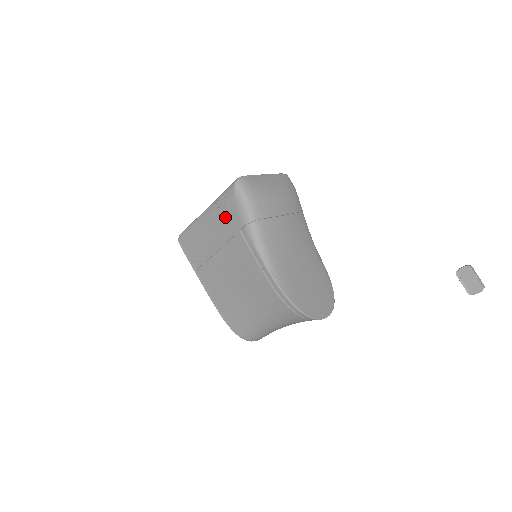
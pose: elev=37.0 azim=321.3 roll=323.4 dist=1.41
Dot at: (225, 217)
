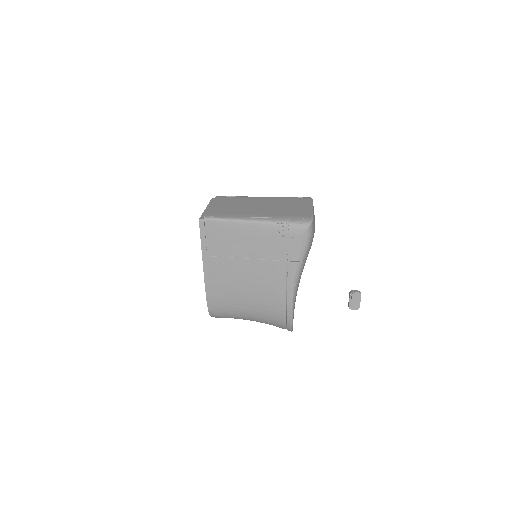
Dot at: (278, 242)
